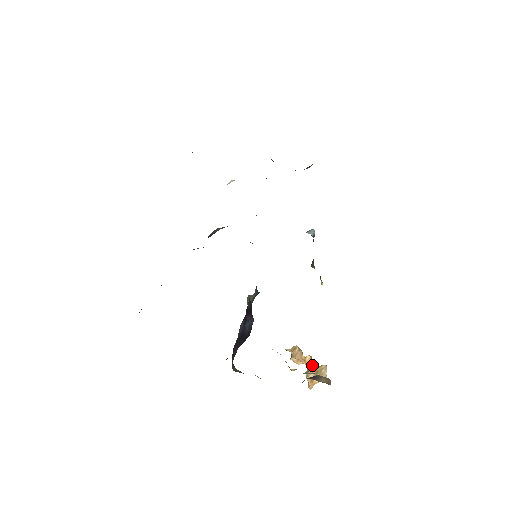
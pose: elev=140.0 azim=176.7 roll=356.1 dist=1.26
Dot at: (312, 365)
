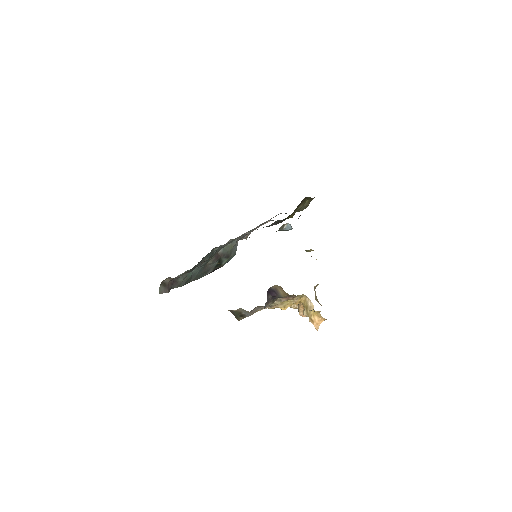
Dot at: (302, 304)
